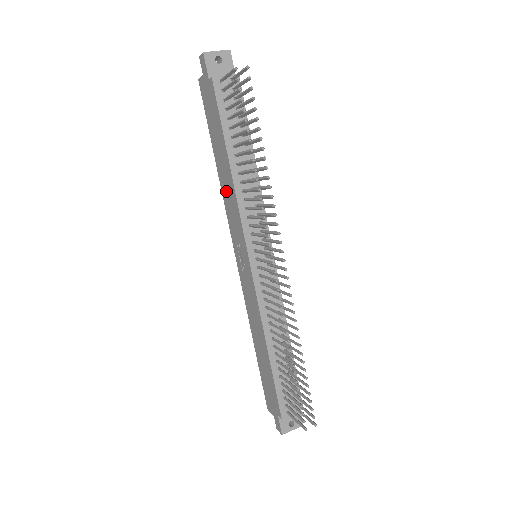
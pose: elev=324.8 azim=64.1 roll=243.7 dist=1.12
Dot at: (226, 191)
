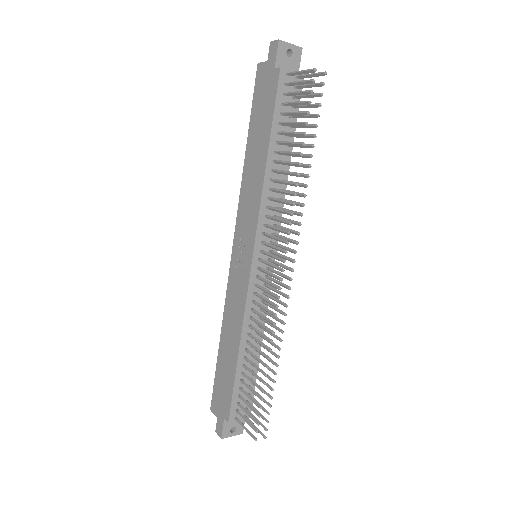
Dot at: (249, 183)
